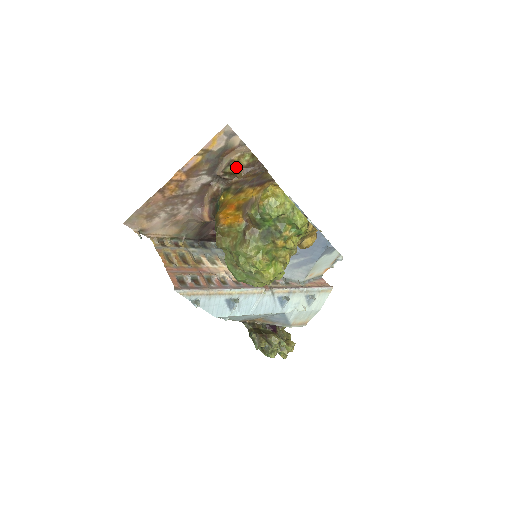
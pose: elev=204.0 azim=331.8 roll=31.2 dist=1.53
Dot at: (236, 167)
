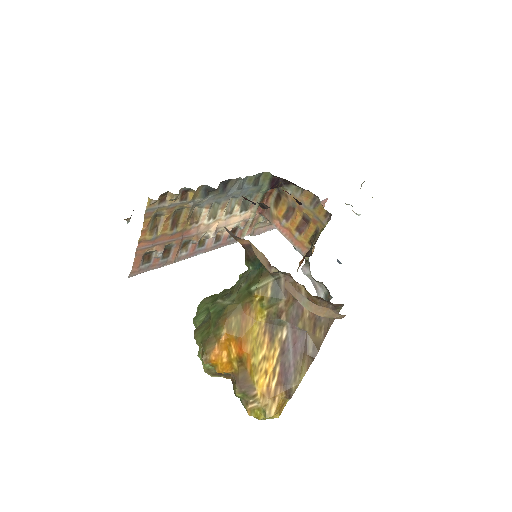
Dot at: occluded
